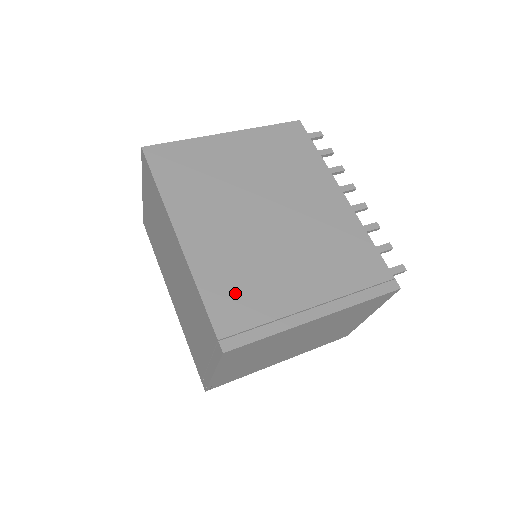
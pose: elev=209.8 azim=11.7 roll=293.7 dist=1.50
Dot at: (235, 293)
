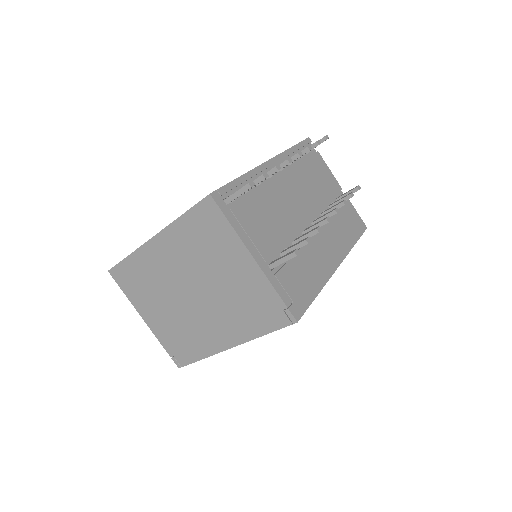
Dot at: occluded
